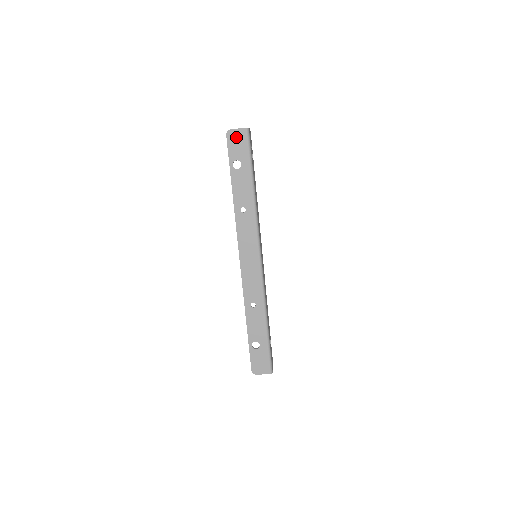
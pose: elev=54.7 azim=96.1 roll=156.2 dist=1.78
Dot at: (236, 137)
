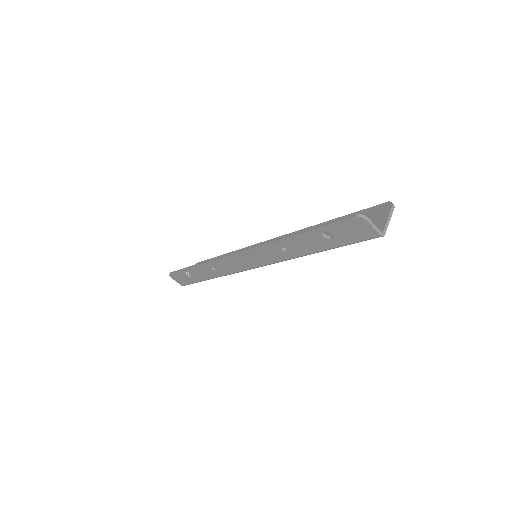
Dot at: (361, 228)
